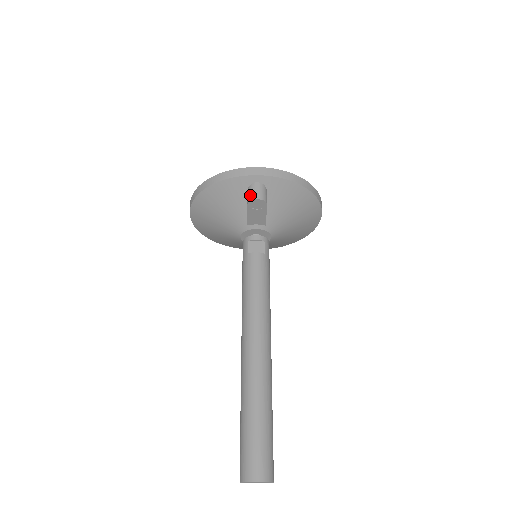
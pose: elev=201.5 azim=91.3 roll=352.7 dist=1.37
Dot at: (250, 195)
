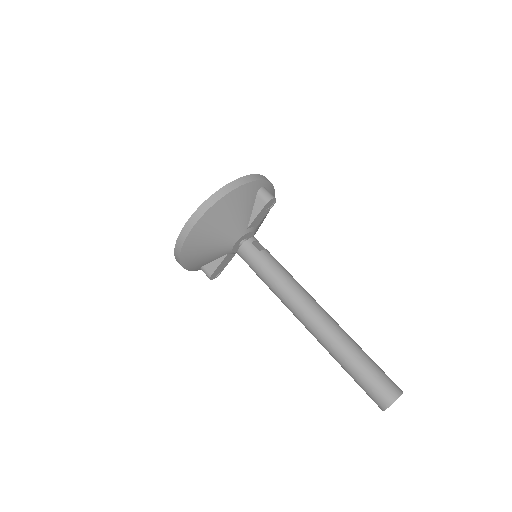
Dot at: (267, 196)
